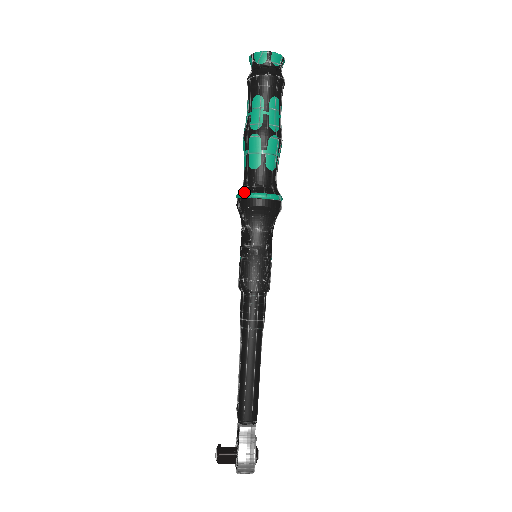
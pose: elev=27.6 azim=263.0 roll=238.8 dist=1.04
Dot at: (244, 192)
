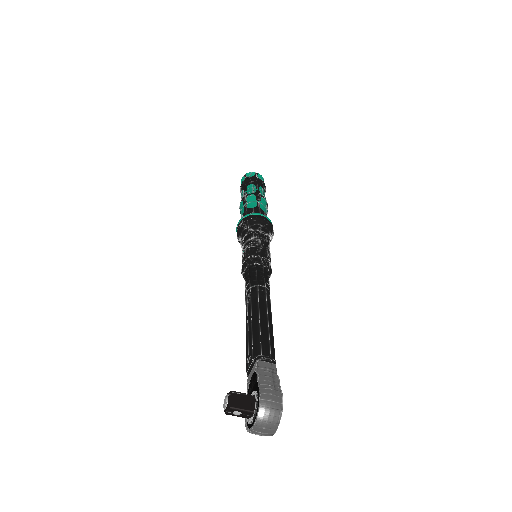
Dot at: (246, 215)
